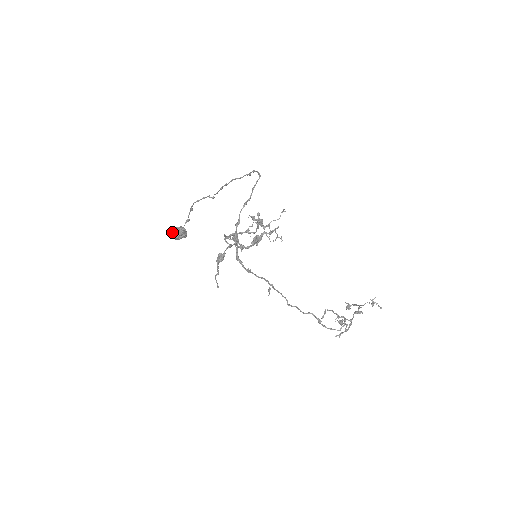
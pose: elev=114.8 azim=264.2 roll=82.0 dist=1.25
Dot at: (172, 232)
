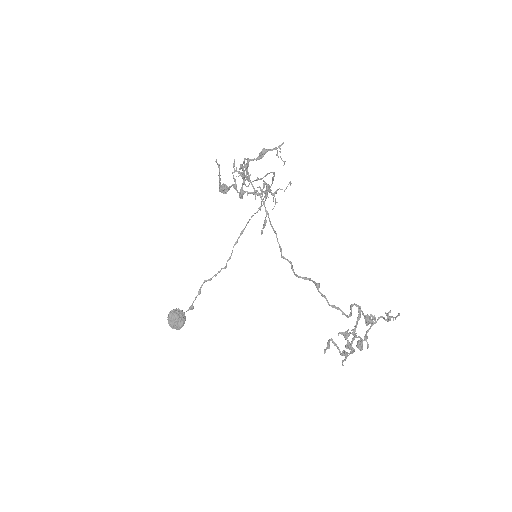
Dot at: (171, 310)
